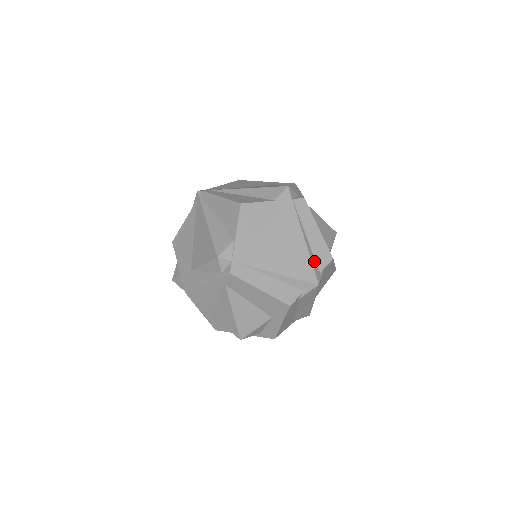
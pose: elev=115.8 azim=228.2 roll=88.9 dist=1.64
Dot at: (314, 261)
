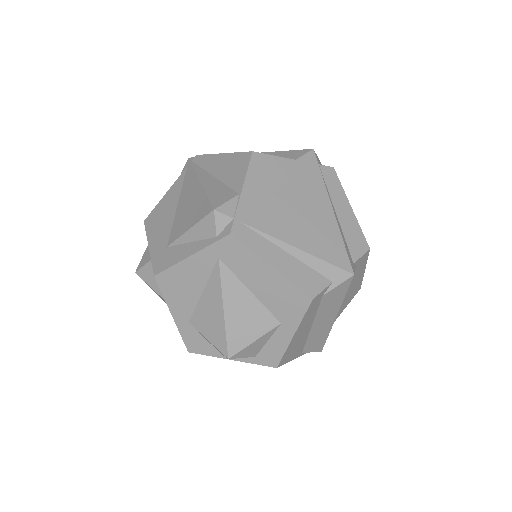
Dot at: (346, 245)
